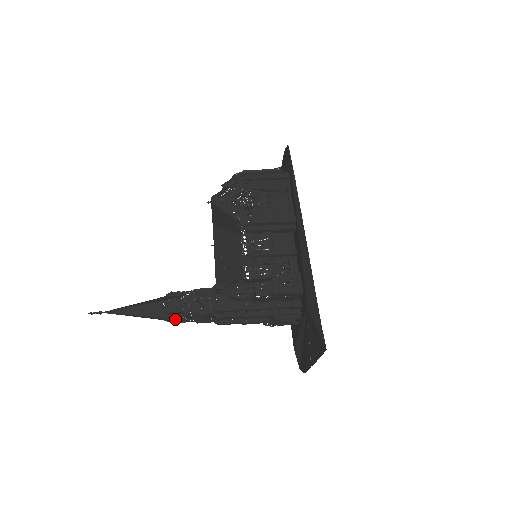
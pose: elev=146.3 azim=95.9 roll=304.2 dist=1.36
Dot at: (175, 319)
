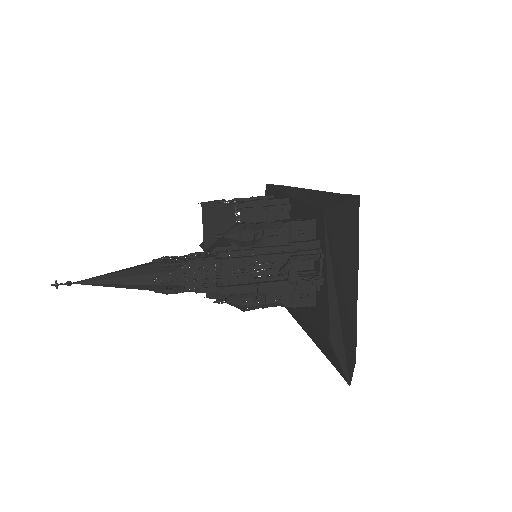
Dot at: (168, 279)
